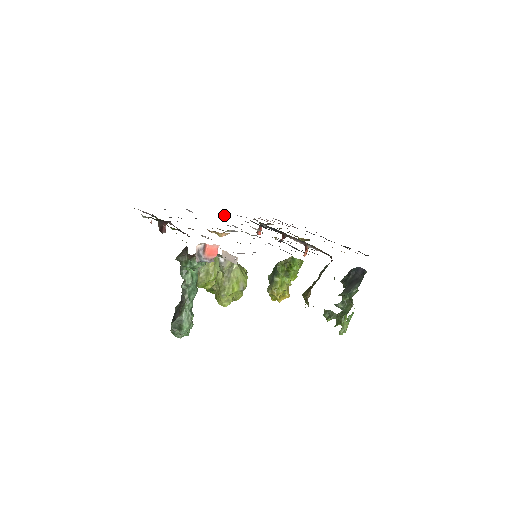
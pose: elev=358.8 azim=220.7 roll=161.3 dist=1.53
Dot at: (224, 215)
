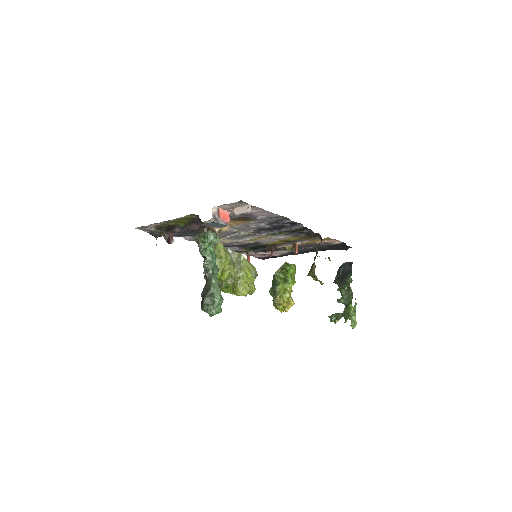
Dot at: (215, 244)
